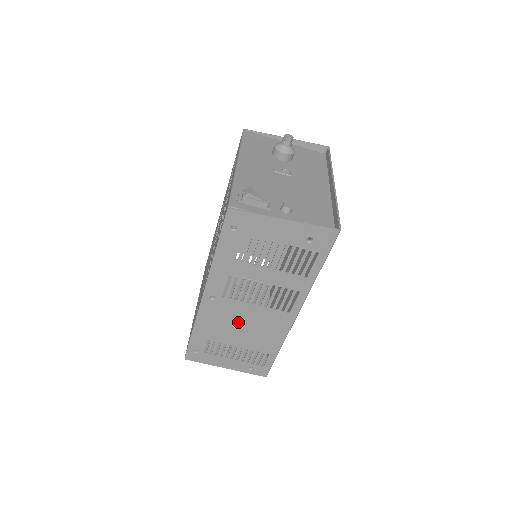
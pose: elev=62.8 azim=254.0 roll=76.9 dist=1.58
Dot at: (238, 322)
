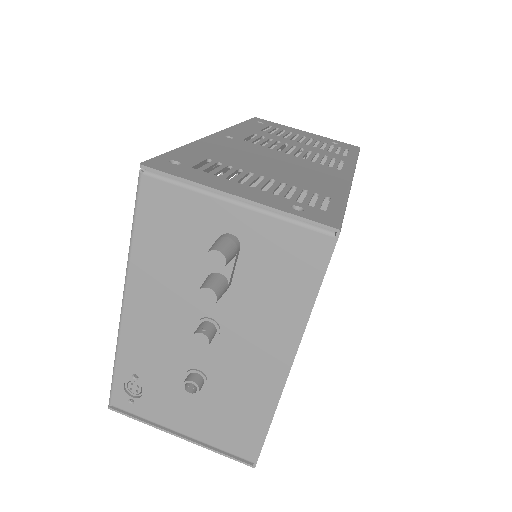
Dot at: (265, 159)
